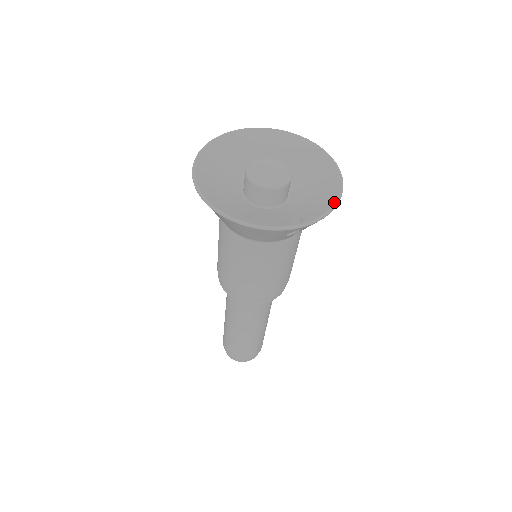
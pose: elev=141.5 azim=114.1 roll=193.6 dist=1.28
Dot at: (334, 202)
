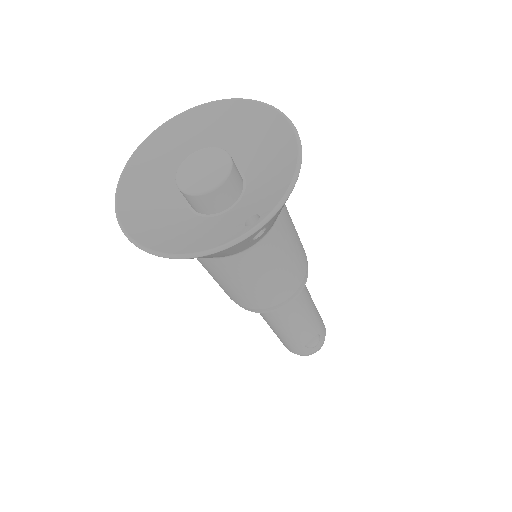
Dot at: (293, 173)
